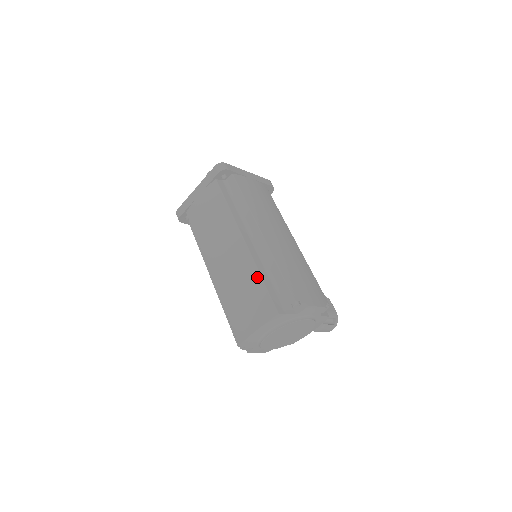
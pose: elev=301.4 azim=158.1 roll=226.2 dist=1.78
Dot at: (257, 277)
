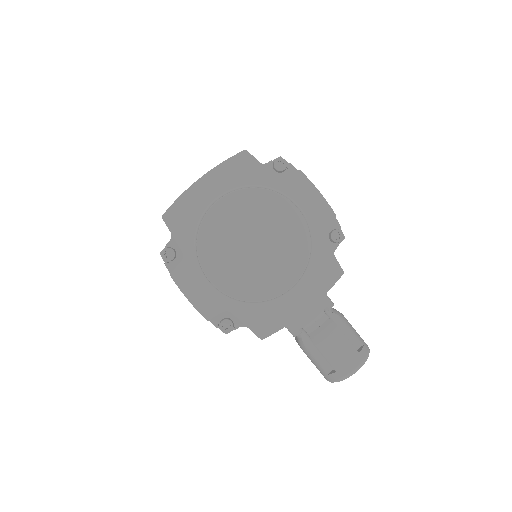
Dot at: occluded
